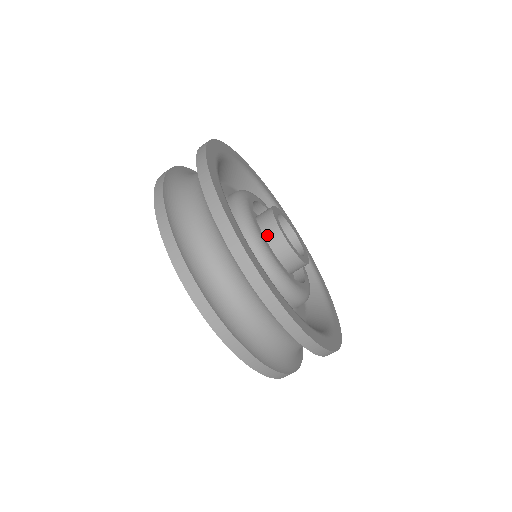
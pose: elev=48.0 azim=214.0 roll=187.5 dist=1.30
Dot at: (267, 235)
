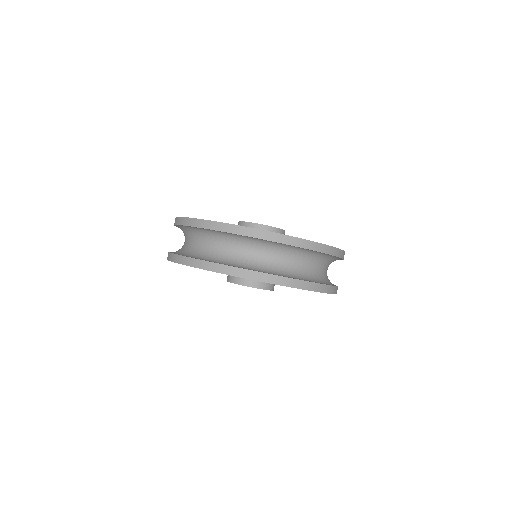
Dot at: occluded
